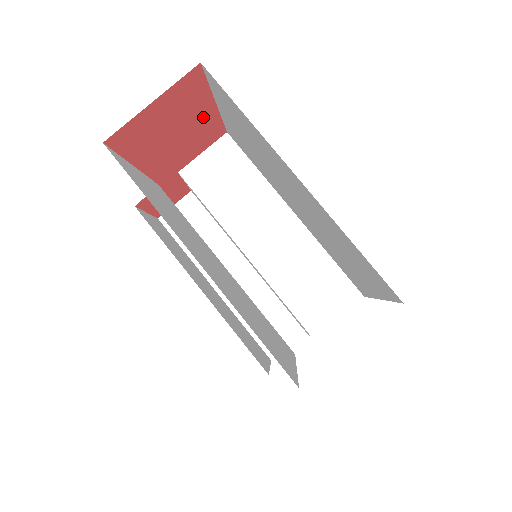
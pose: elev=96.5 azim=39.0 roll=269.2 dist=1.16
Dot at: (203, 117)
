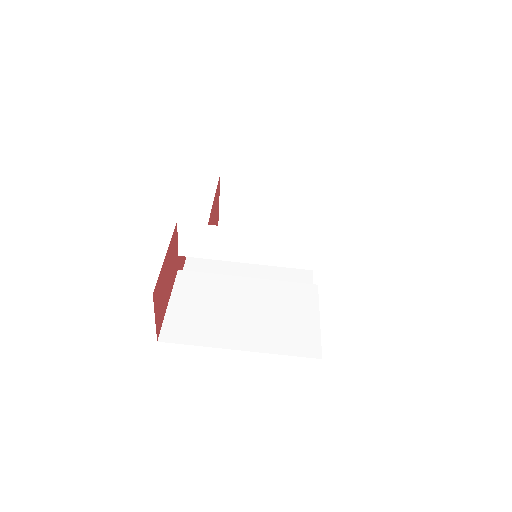
Dot at: (167, 260)
